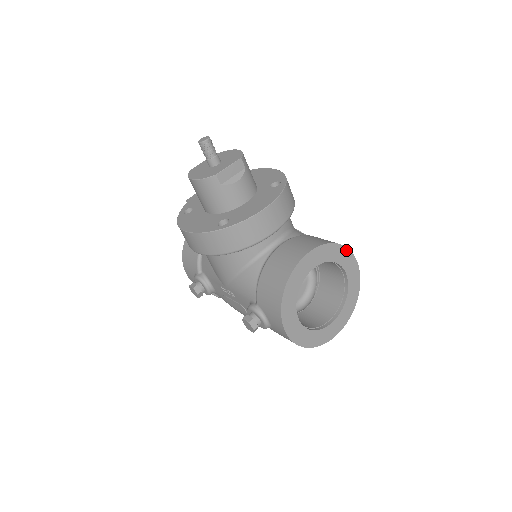
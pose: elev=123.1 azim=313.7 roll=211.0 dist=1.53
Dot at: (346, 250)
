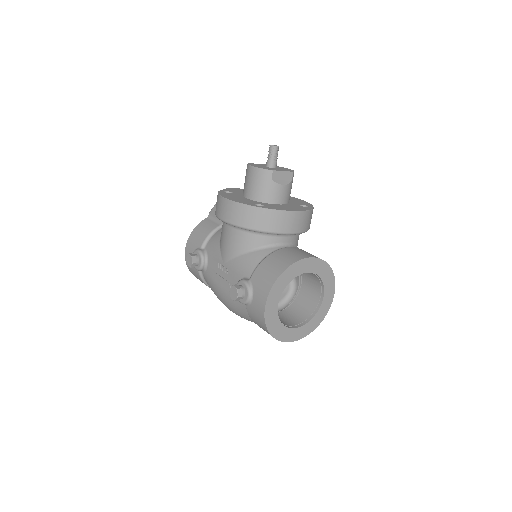
Dot at: (333, 277)
